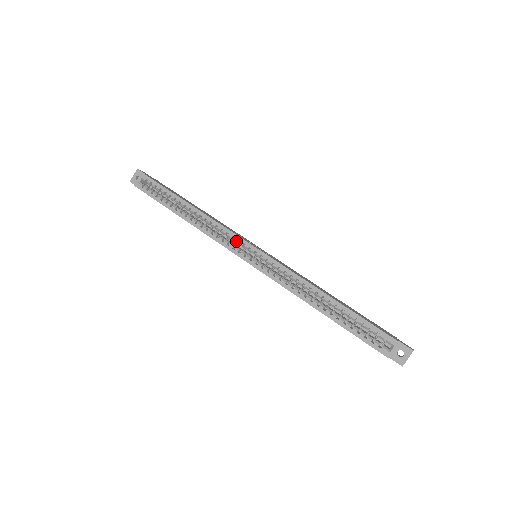
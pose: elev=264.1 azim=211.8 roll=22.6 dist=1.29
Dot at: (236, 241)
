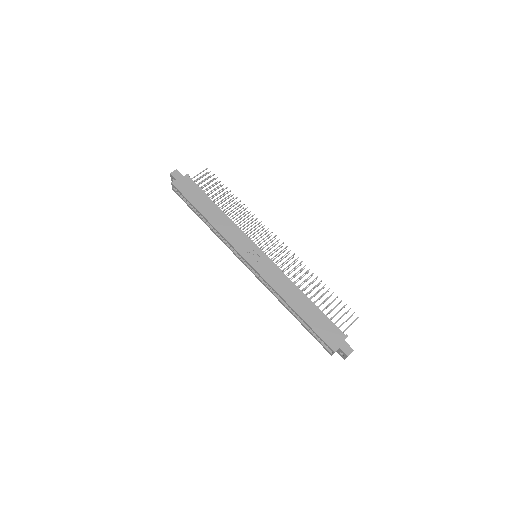
Dot at: (236, 252)
